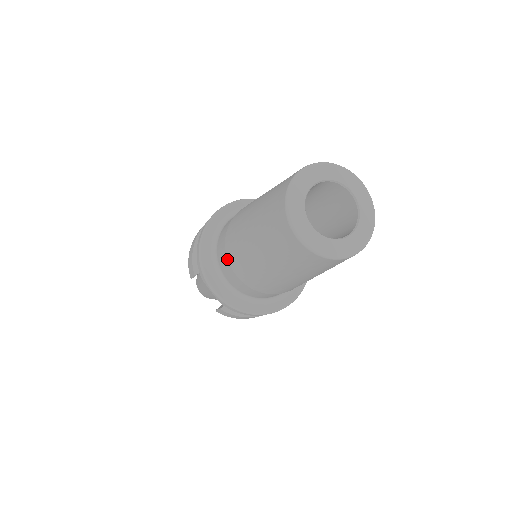
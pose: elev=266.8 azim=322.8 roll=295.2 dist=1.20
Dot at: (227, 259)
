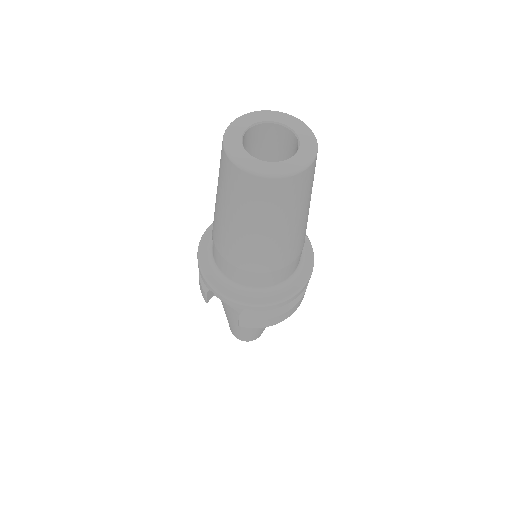
Dot at: (218, 253)
